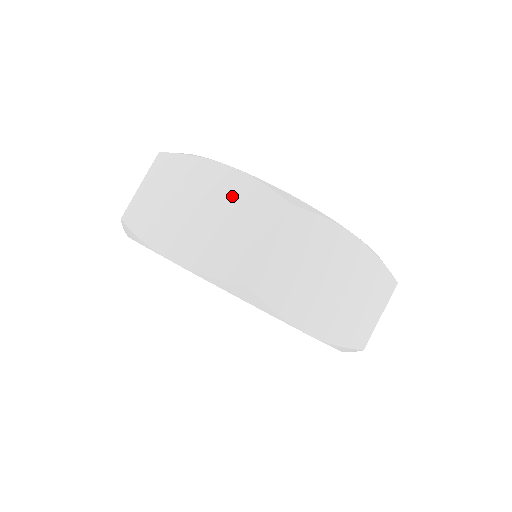
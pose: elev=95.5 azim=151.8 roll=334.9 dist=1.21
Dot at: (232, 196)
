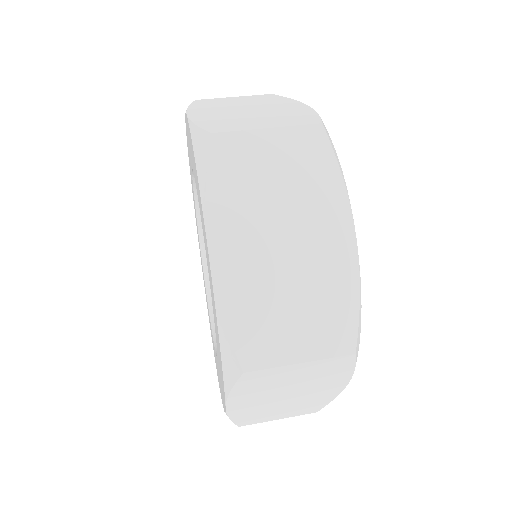
Dot at: occluded
